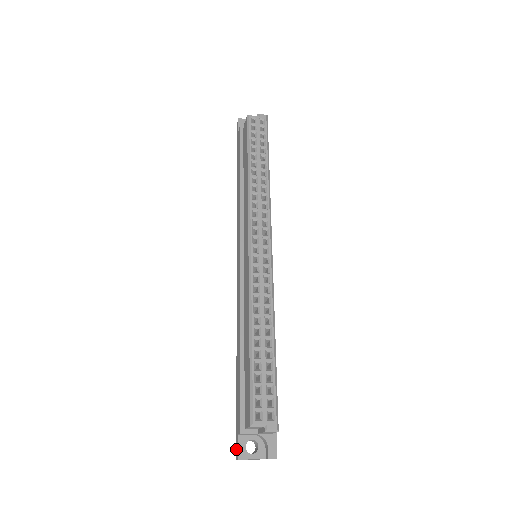
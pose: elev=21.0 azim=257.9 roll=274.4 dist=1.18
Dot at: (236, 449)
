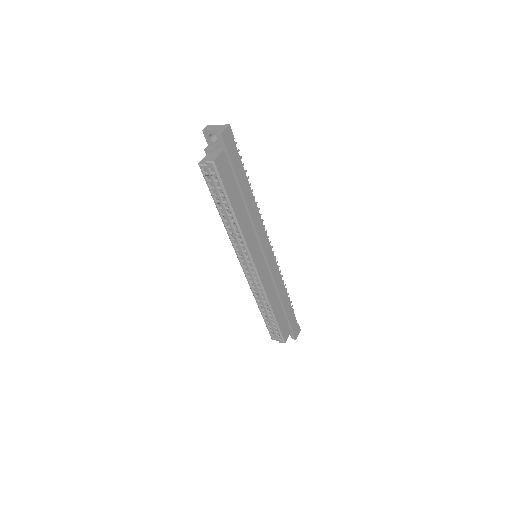
Dot at: occluded
